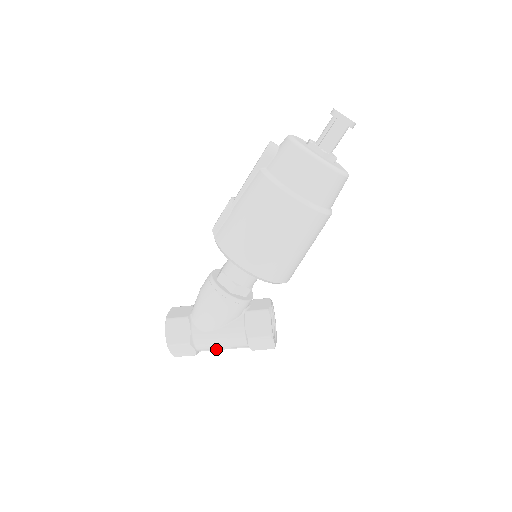
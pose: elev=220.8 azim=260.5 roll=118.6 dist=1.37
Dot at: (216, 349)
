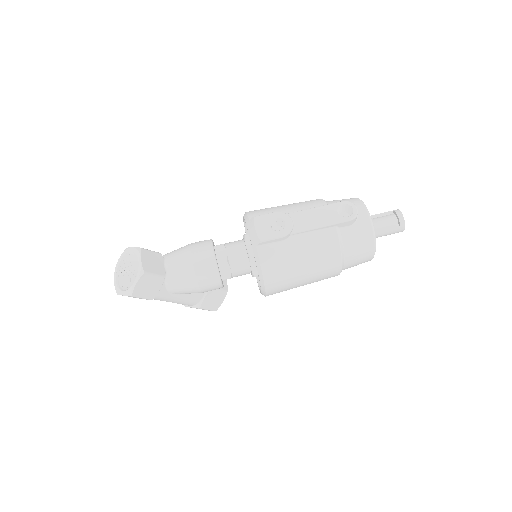
Dot at: occluded
